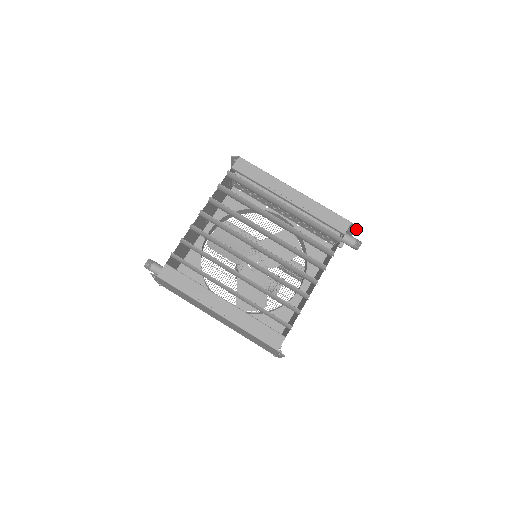
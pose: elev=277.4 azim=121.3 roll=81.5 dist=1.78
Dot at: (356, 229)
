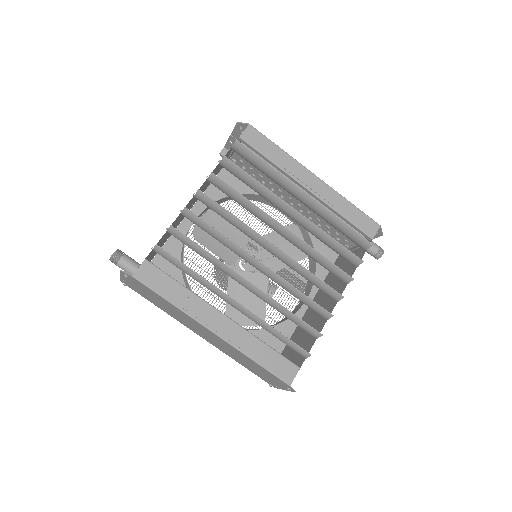
Dot at: (382, 234)
